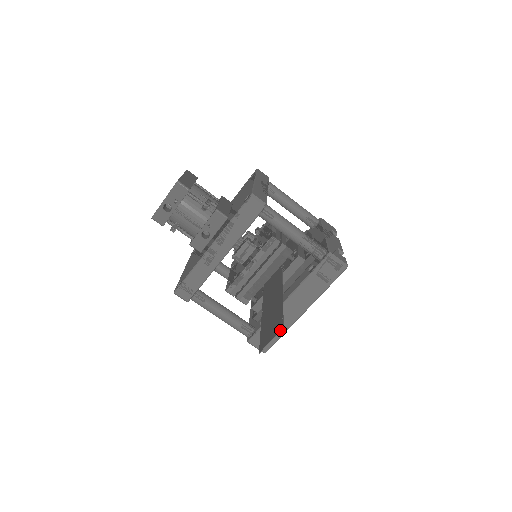
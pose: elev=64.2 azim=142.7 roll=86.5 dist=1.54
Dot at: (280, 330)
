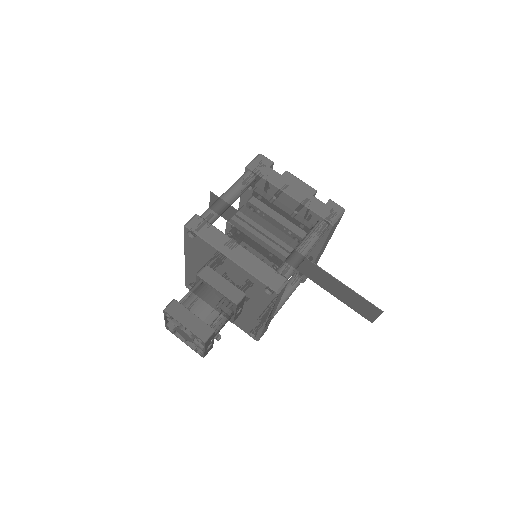
Dot at: occluded
